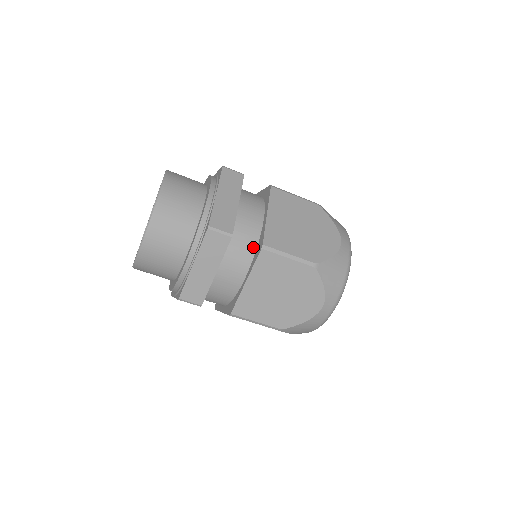
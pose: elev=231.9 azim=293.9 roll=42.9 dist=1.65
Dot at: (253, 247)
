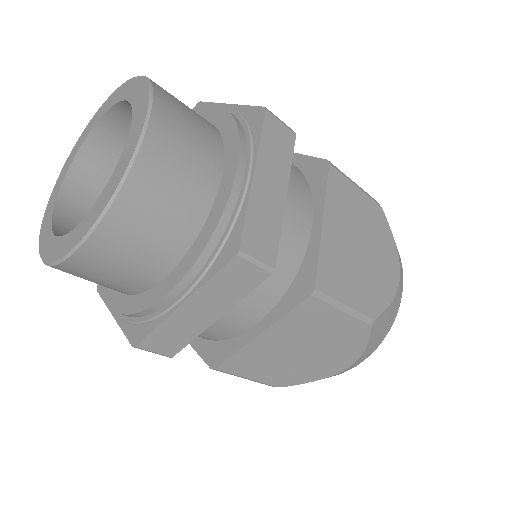
Dot at: (288, 279)
